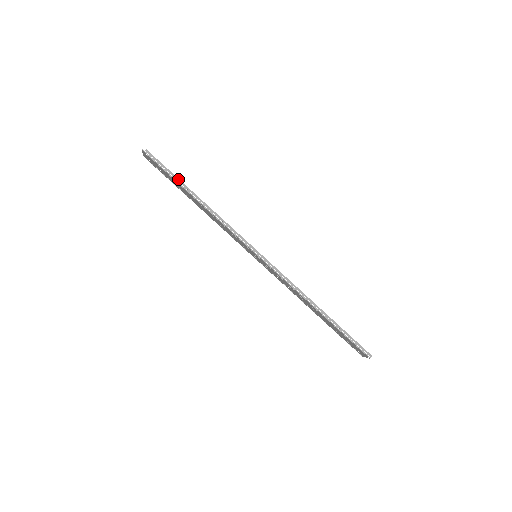
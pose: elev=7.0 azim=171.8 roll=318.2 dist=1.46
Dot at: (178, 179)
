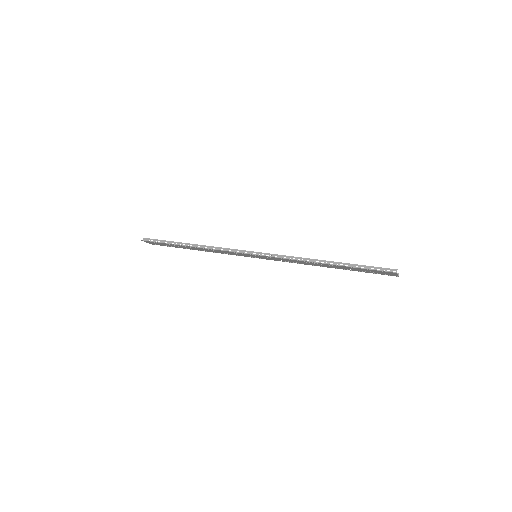
Dot at: (171, 242)
